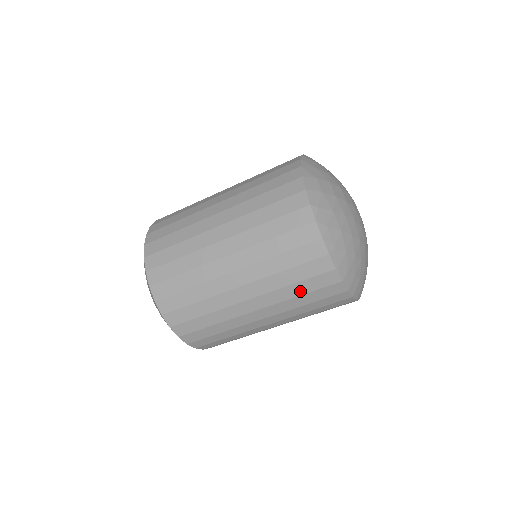
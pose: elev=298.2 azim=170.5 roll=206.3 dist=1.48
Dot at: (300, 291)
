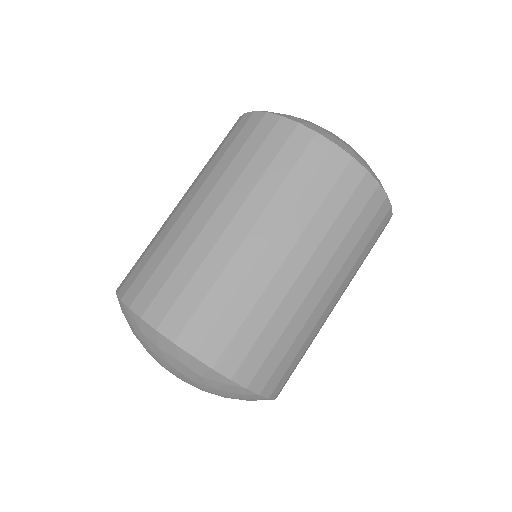
Dot at: (366, 256)
